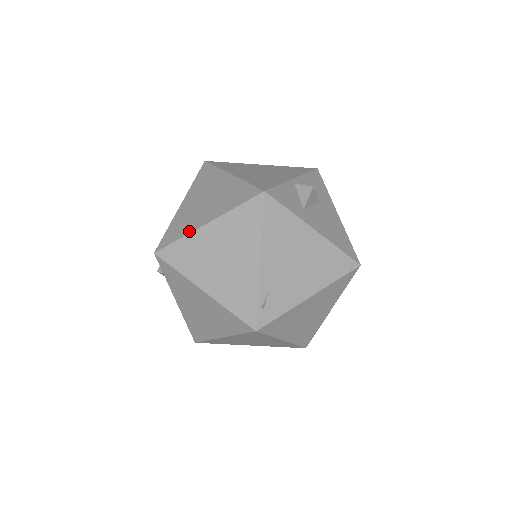
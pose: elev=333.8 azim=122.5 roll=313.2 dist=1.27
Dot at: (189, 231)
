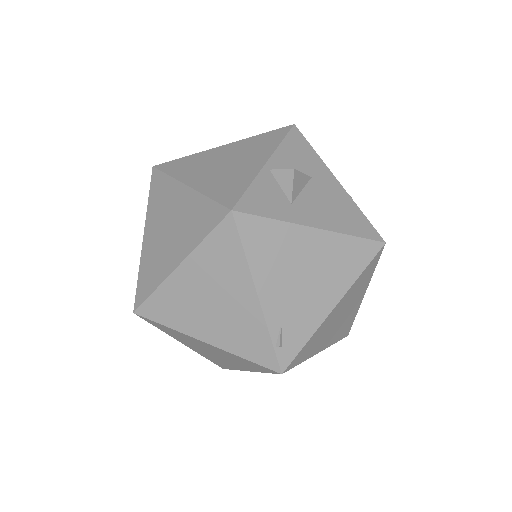
Dot at: (161, 279)
